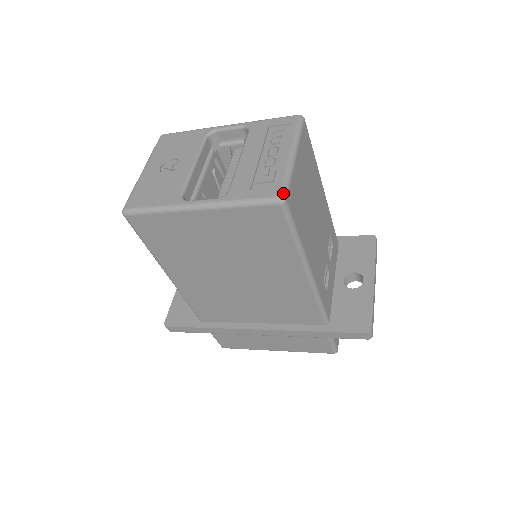
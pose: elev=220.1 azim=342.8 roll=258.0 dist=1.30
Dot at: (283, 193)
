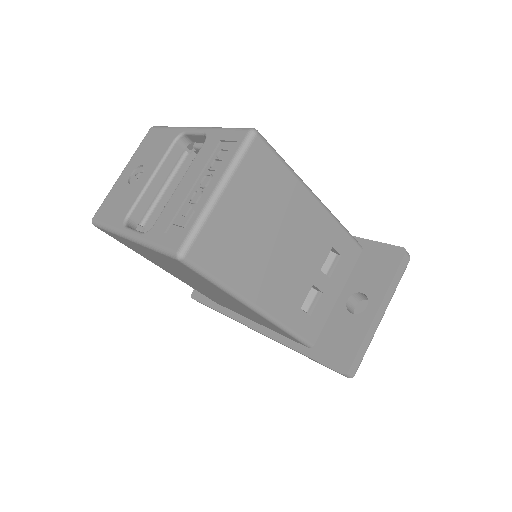
Dot at: (182, 248)
